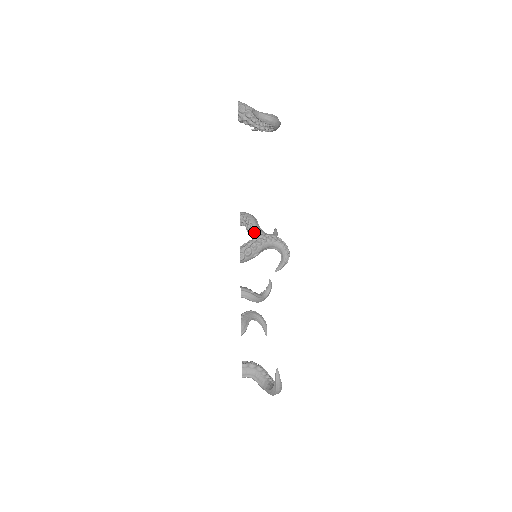
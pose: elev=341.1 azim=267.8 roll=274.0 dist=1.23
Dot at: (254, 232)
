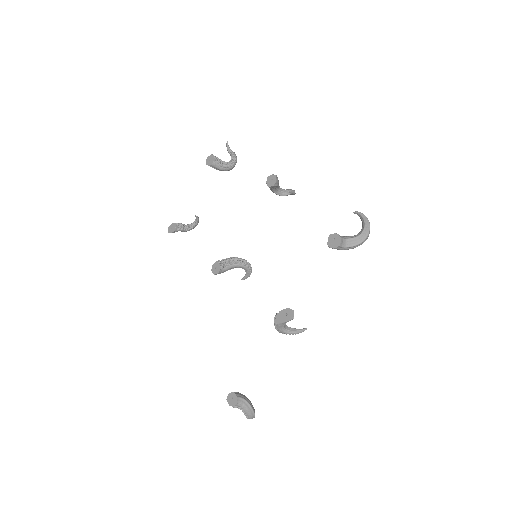
Dot at: (238, 258)
